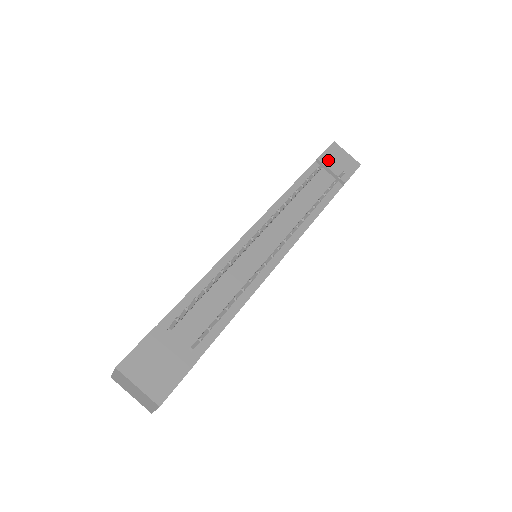
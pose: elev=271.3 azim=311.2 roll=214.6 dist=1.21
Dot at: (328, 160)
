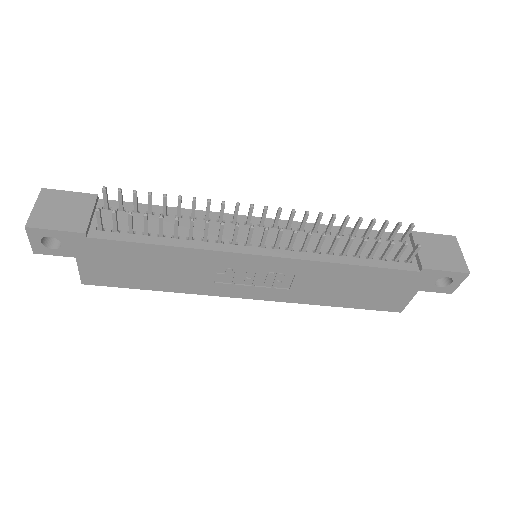
Dot at: (424, 240)
